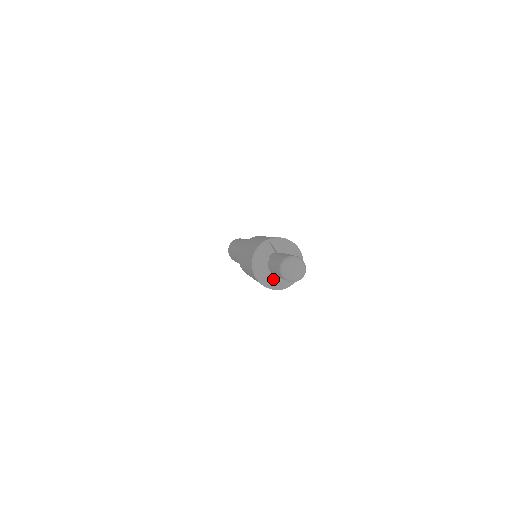
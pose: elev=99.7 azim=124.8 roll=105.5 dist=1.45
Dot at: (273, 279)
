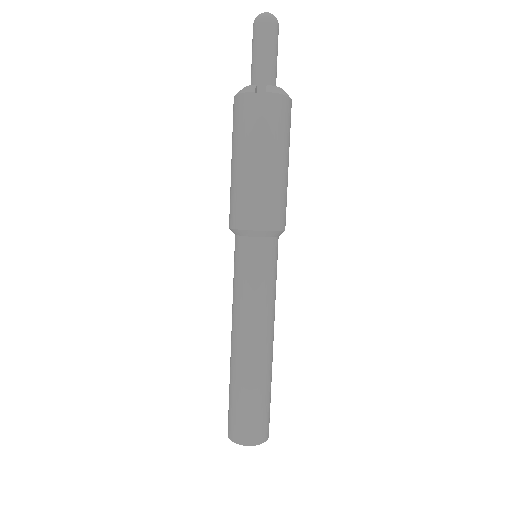
Dot at: occluded
